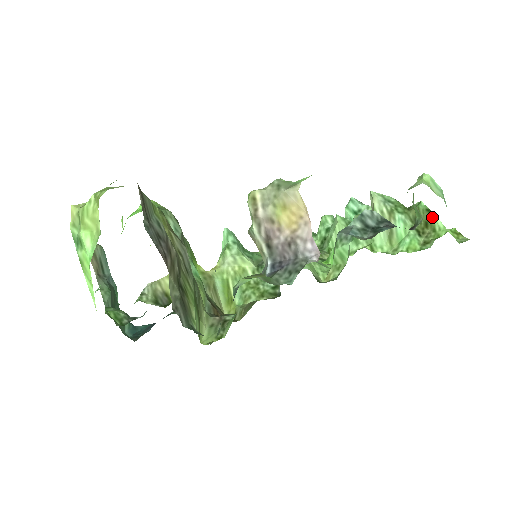
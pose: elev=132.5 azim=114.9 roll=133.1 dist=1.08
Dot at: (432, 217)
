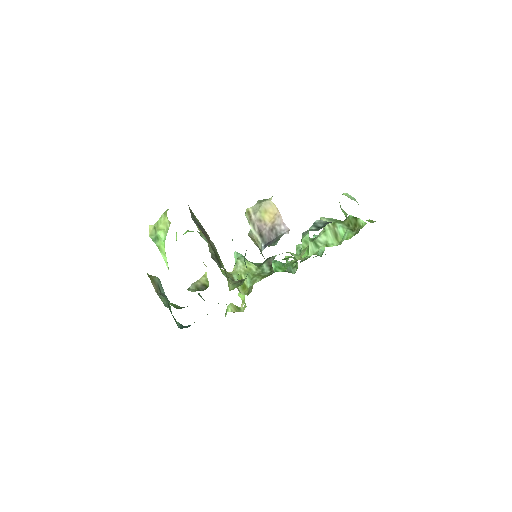
Dot at: (357, 220)
